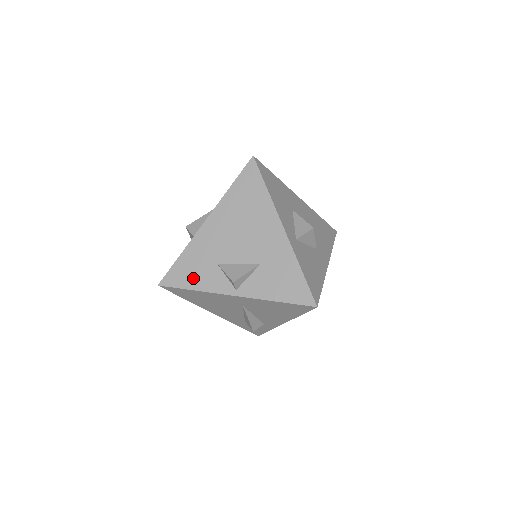
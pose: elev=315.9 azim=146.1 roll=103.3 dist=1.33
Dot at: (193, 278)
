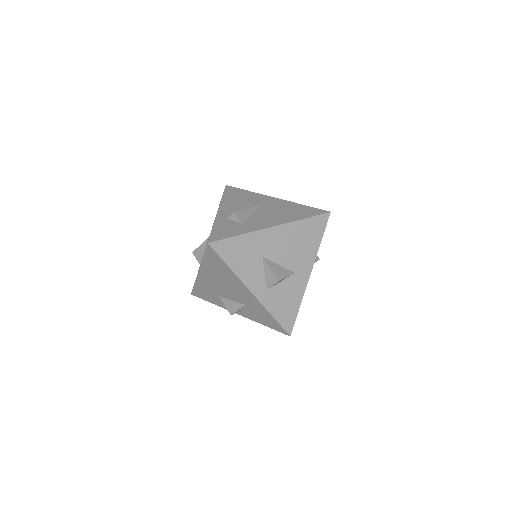
Dot at: (209, 298)
